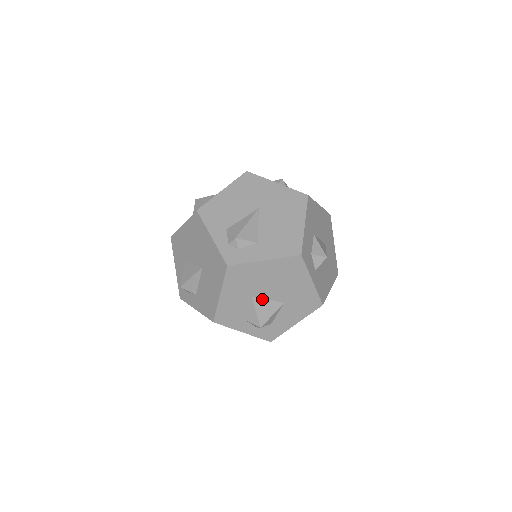
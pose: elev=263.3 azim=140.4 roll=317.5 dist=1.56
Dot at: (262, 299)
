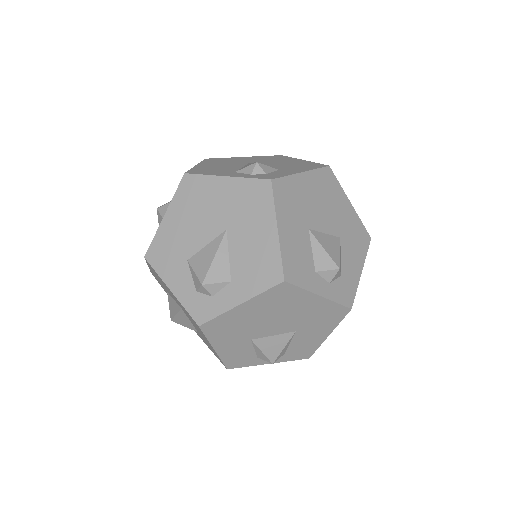
Dot at: (319, 233)
